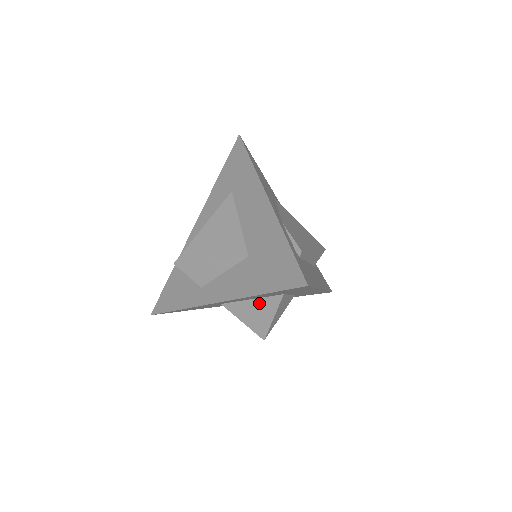
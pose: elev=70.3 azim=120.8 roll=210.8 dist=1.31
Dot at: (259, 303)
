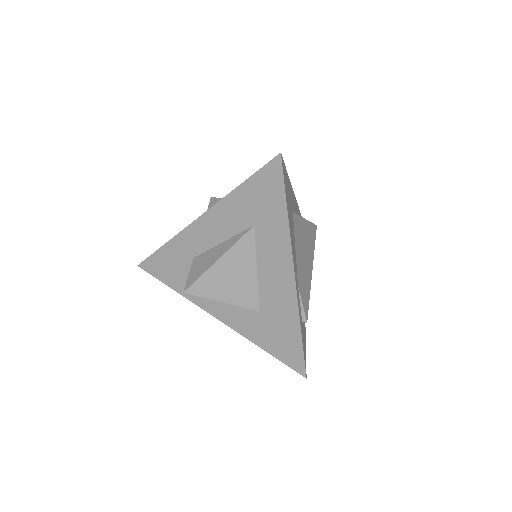
Dot at: occluded
